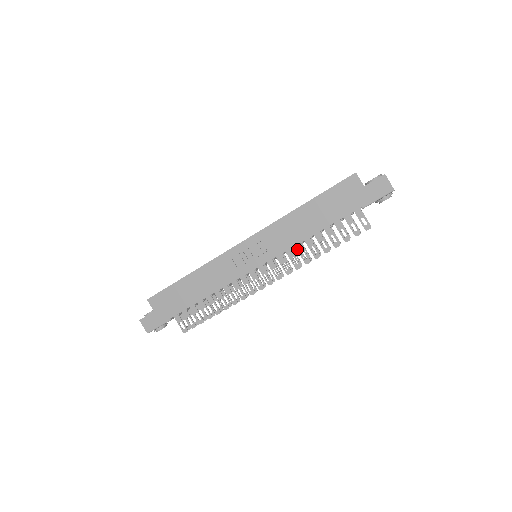
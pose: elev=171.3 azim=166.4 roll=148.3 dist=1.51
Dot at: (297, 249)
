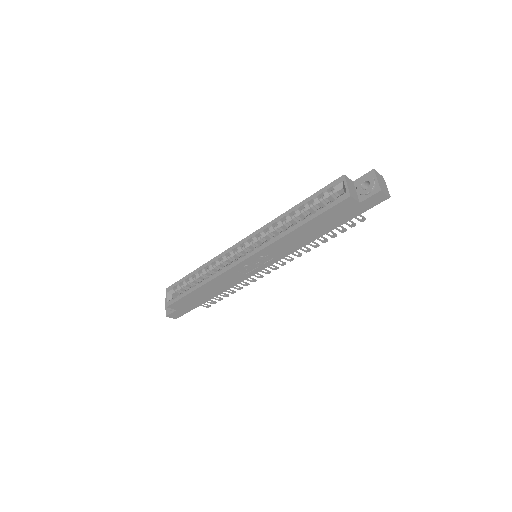
Dot at: occluded
